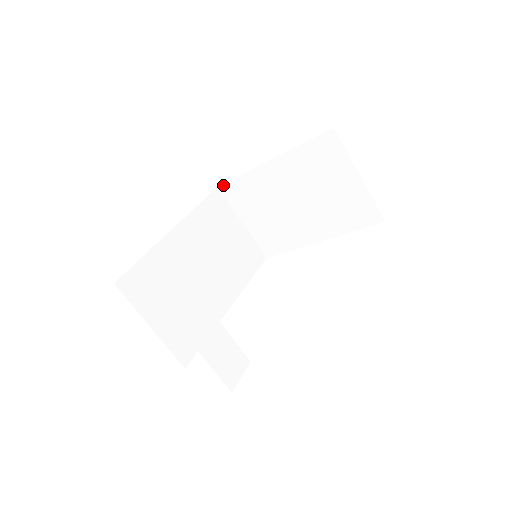
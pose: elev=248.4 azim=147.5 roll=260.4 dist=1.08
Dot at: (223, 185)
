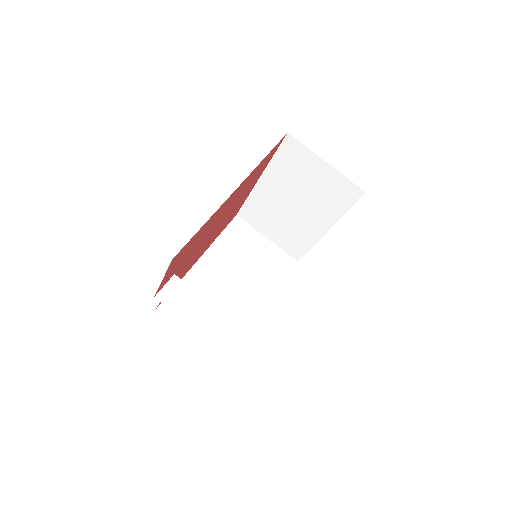
Dot at: (239, 212)
